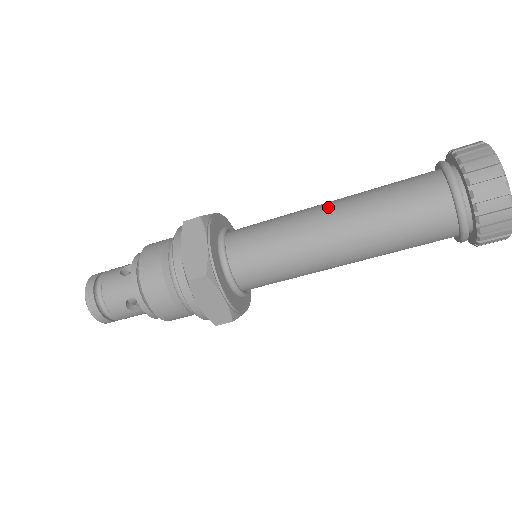
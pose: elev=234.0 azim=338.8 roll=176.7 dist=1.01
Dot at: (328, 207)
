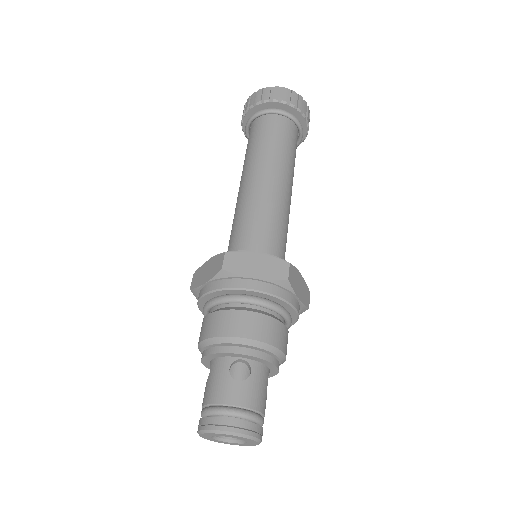
Dot at: occluded
